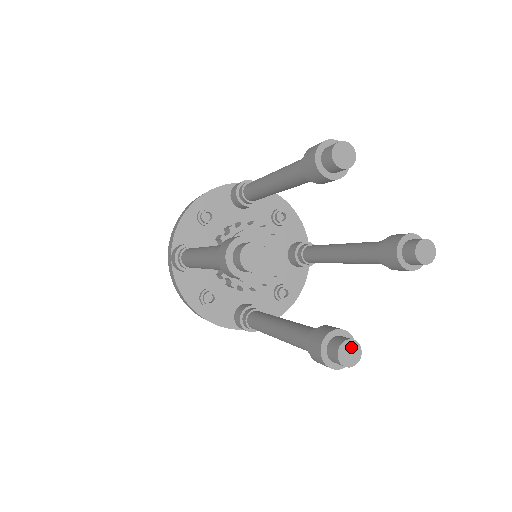
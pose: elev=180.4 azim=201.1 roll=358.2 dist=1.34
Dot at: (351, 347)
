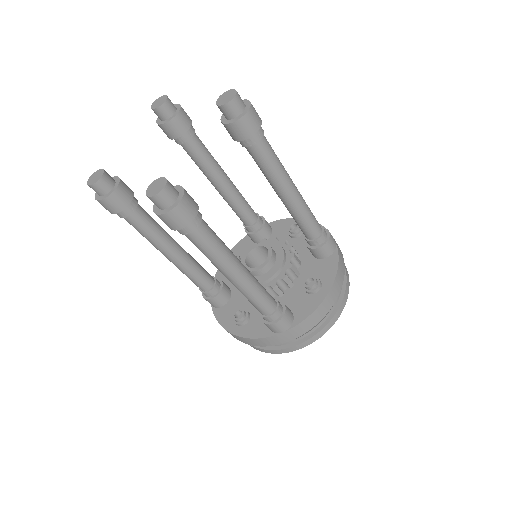
Dot at: (158, 183)
